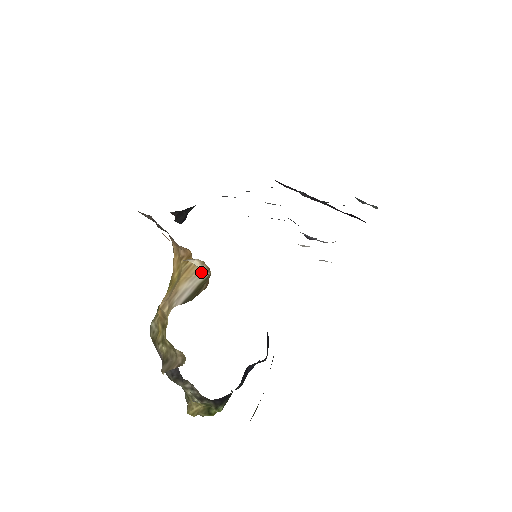
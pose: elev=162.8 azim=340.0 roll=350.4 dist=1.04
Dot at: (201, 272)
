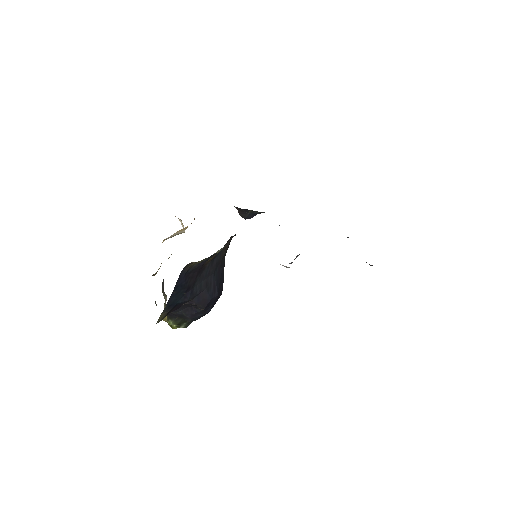
Dot at: occluded
